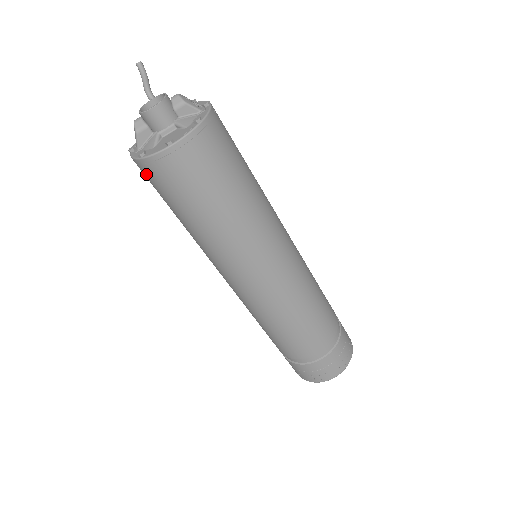
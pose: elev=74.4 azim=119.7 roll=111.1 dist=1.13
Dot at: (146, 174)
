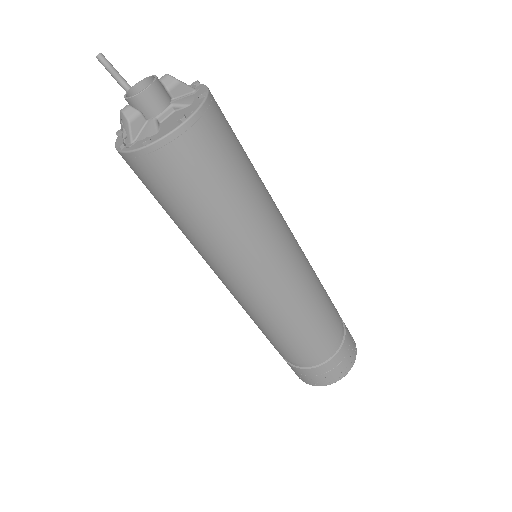
Dot at: (149, 168)
